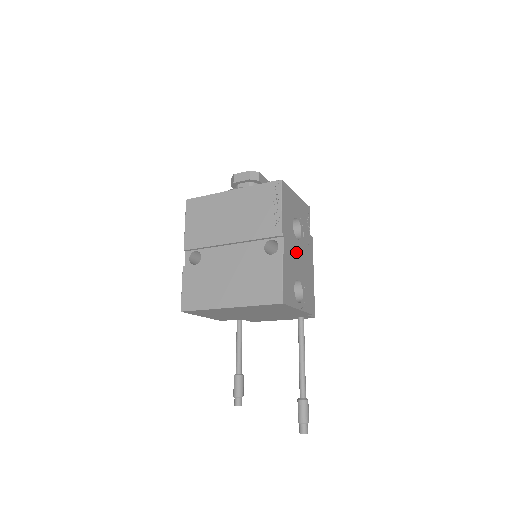
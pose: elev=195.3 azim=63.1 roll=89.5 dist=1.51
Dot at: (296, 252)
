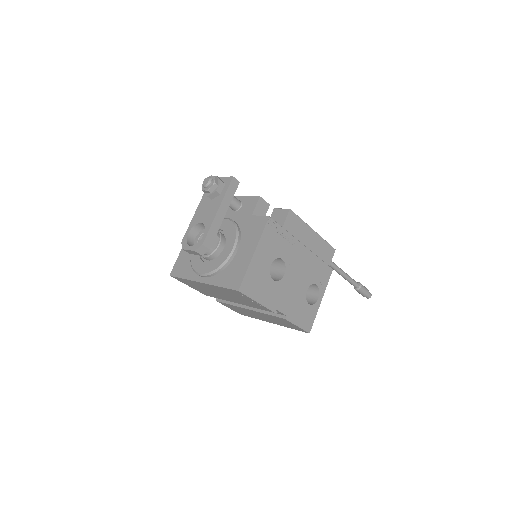
Dot at: (291, 284)
